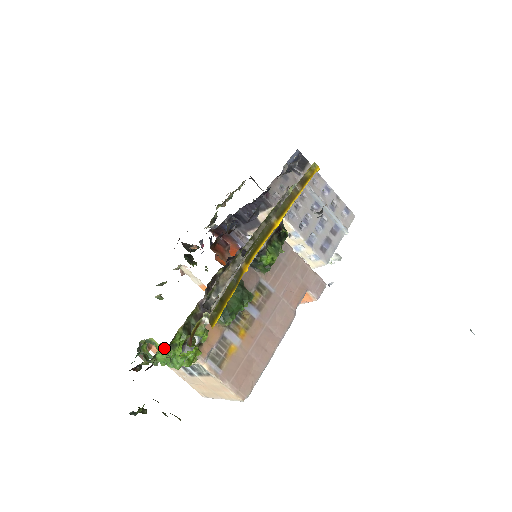
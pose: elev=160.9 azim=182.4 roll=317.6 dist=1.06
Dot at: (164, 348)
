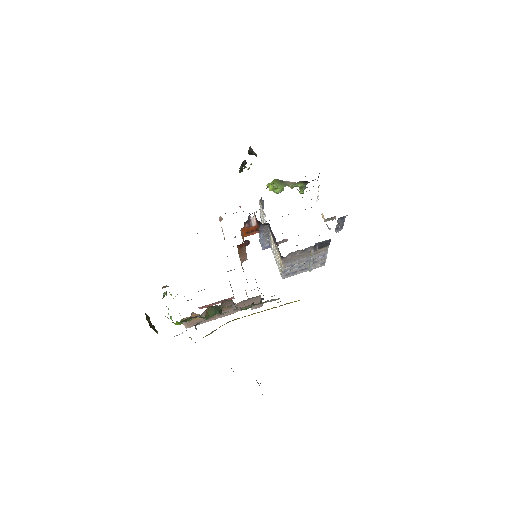
Dot at: occluded
